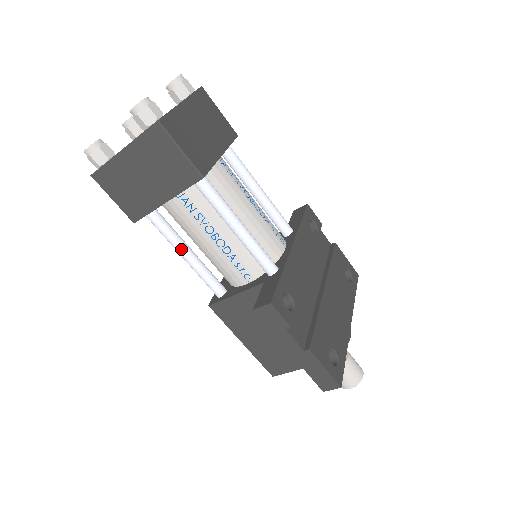
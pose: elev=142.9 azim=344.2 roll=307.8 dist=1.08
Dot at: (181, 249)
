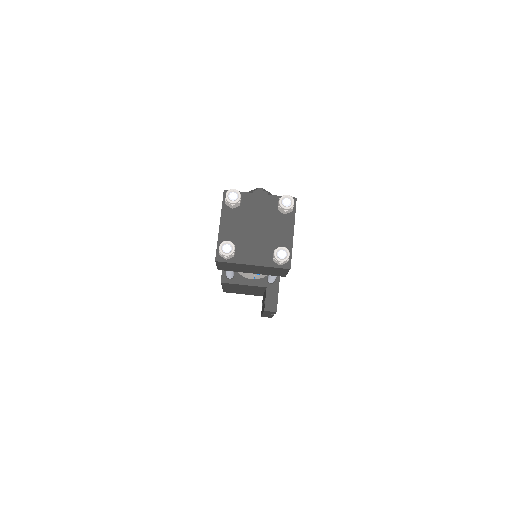
Dot at: (231, 271)
